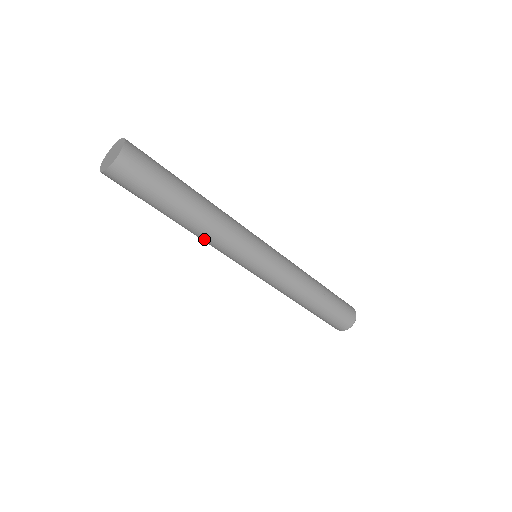
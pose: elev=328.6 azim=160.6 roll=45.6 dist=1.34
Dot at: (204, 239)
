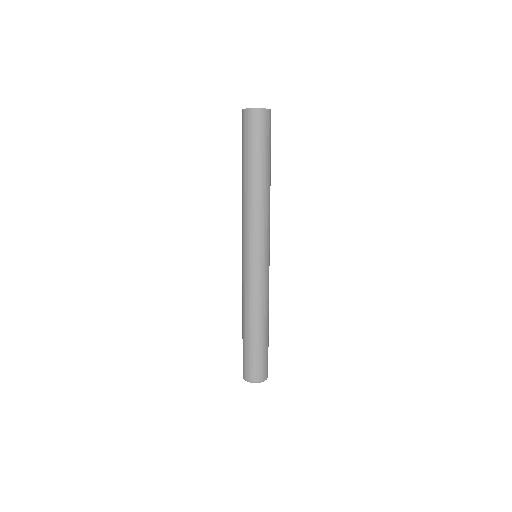
Dot at: (245, 205)
